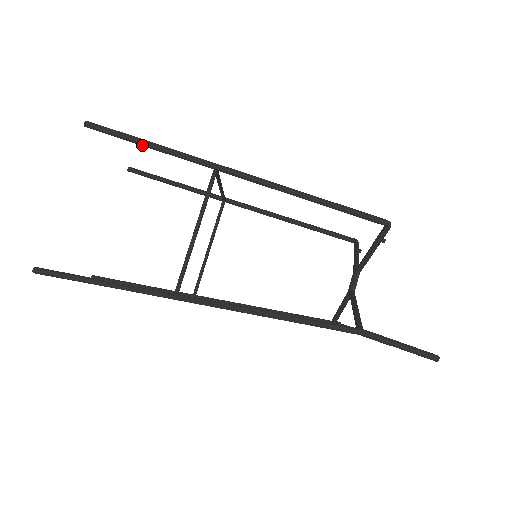
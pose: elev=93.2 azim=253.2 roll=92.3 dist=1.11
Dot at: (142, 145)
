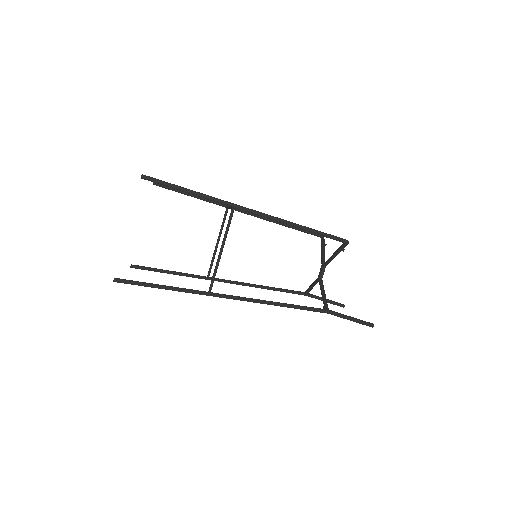
Dot at: (183, 191)
